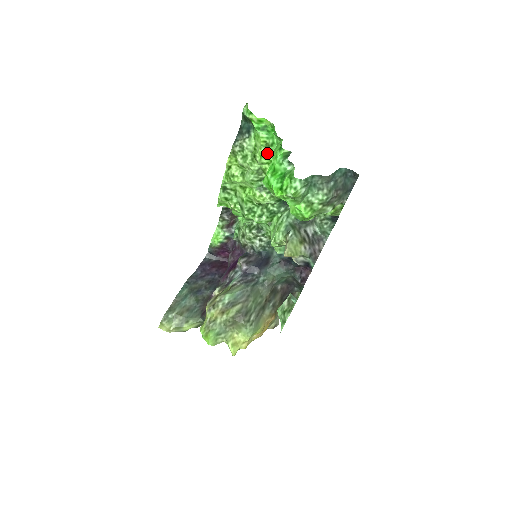
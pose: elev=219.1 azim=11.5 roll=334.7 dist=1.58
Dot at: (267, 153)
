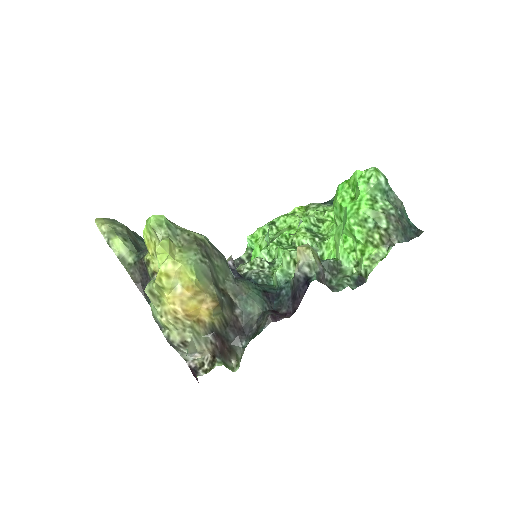
Dot at: occluded
